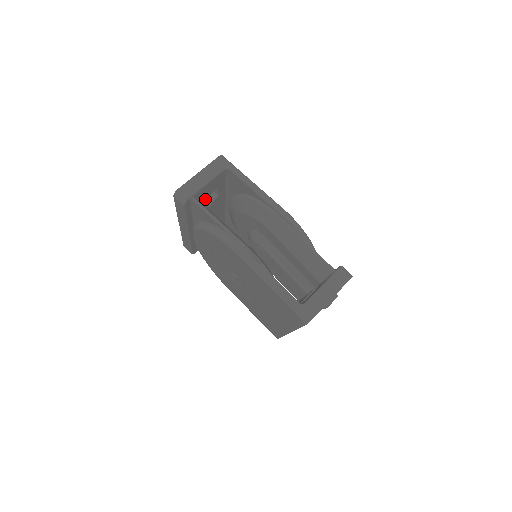
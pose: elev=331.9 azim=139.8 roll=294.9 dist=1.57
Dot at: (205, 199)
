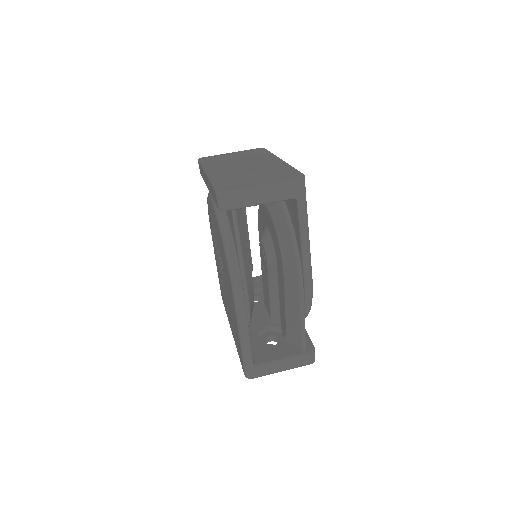
Dot at: occluded
